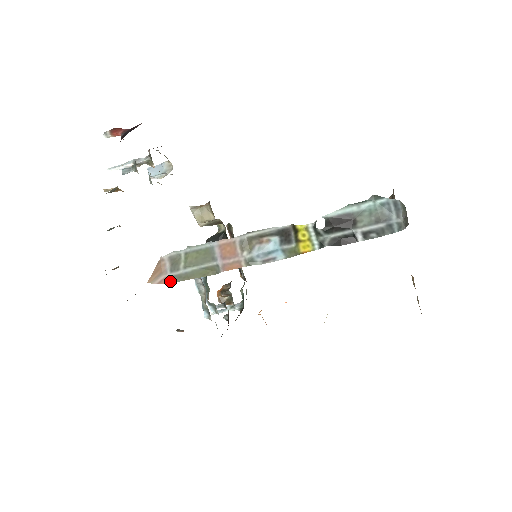
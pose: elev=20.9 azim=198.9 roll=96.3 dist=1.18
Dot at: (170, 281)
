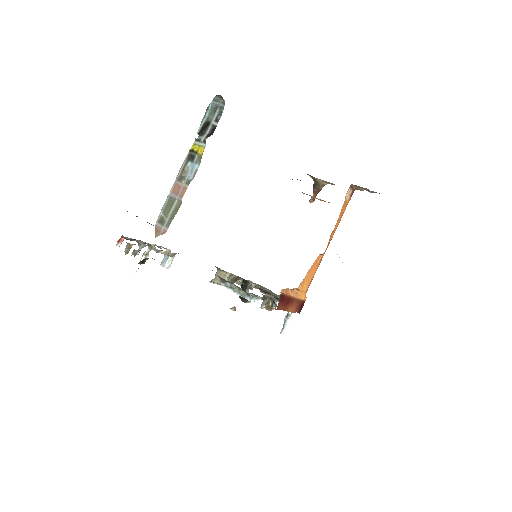
Dot at: (166, 230)
